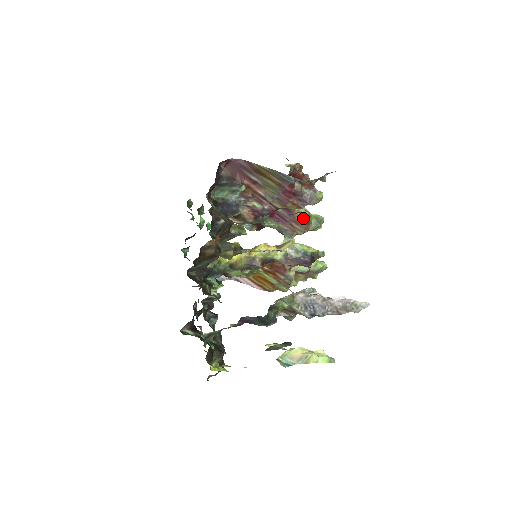
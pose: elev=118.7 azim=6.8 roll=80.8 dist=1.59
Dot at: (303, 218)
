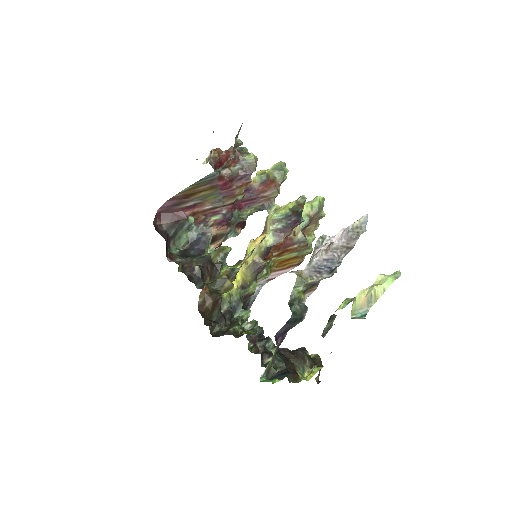
Dot at: (264, 182)
